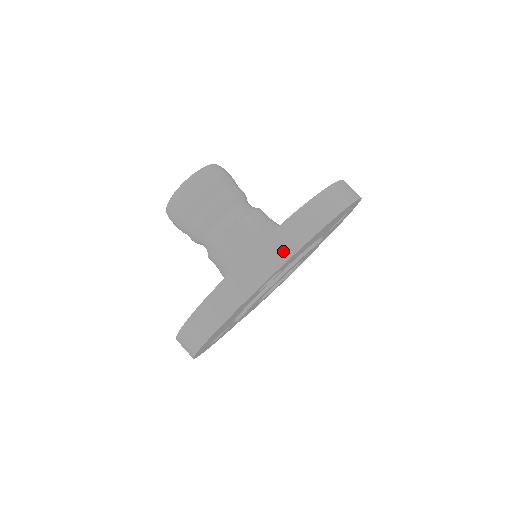
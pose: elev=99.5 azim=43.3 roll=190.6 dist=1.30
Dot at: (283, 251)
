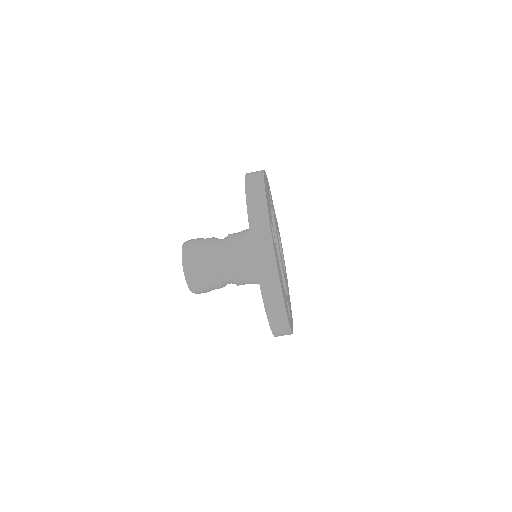
Dot at: (285, 331)
